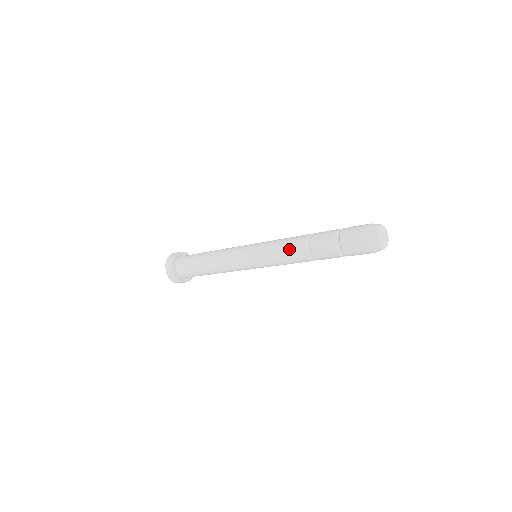
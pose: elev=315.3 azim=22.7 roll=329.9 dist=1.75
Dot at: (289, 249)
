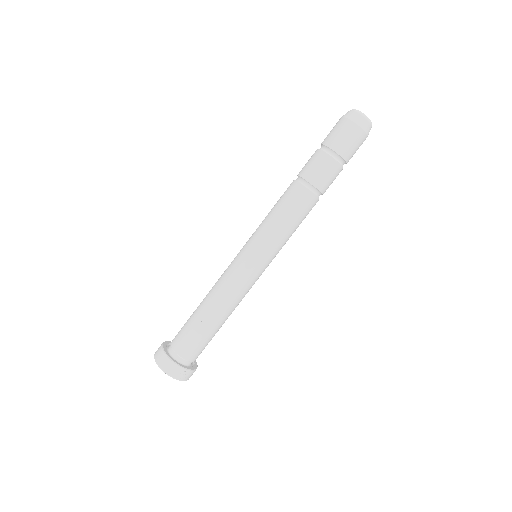
Dot at: (292, 207)
